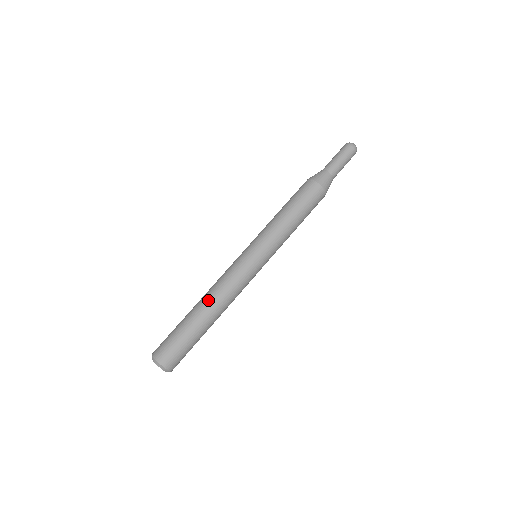
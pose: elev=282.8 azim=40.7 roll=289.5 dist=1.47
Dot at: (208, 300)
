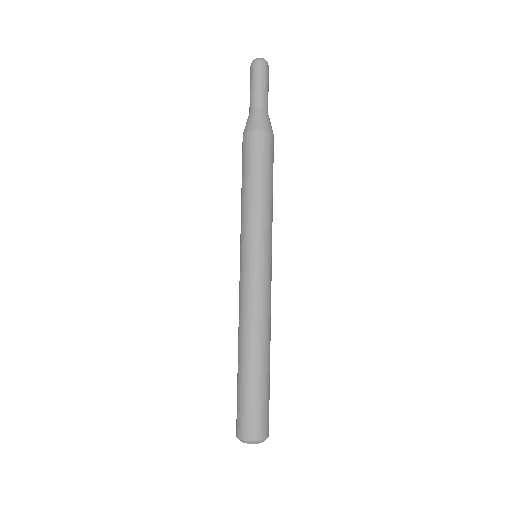
Dot at: (259, 341)
